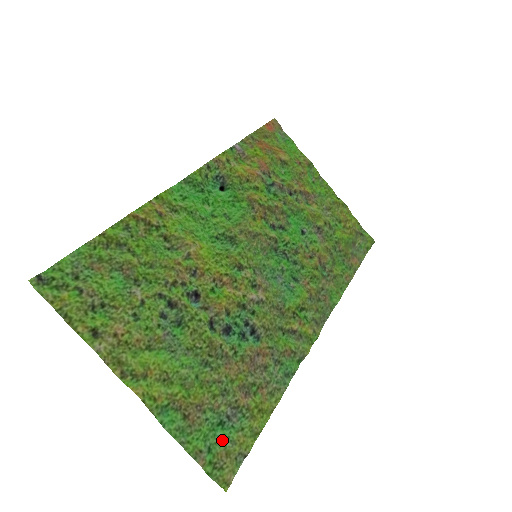
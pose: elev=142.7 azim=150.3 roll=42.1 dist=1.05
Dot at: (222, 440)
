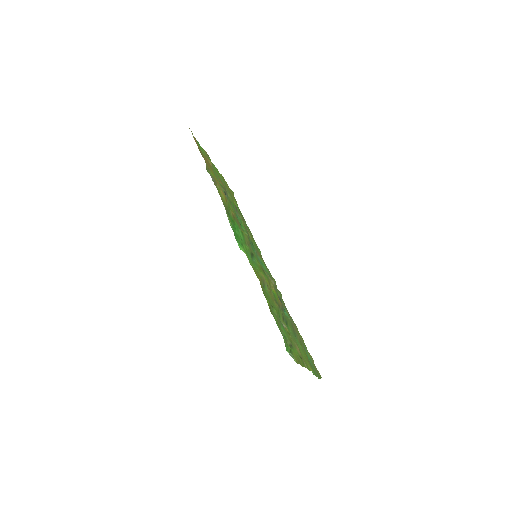
Dot at: (310, 361)
